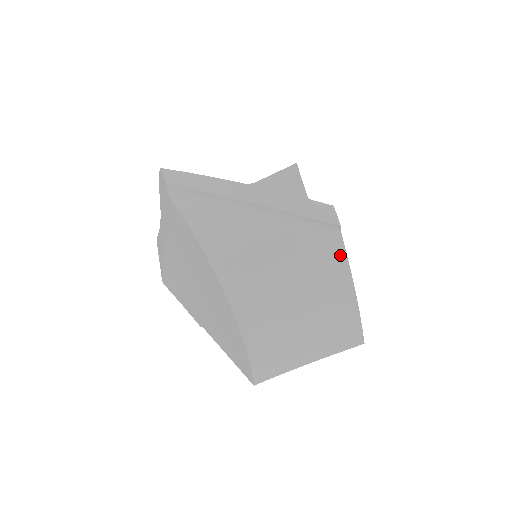
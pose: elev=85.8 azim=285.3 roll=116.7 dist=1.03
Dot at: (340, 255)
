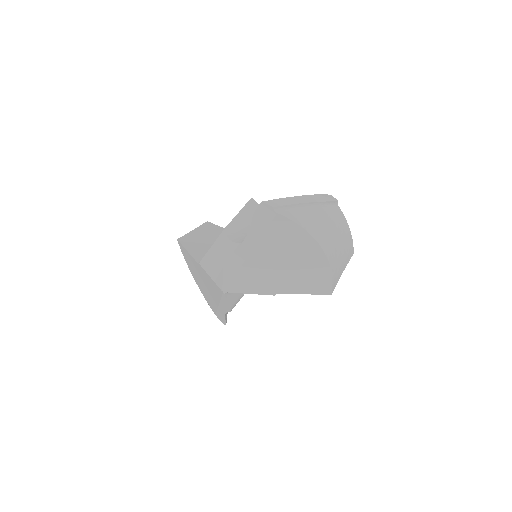
Dot at: (341, 214)
